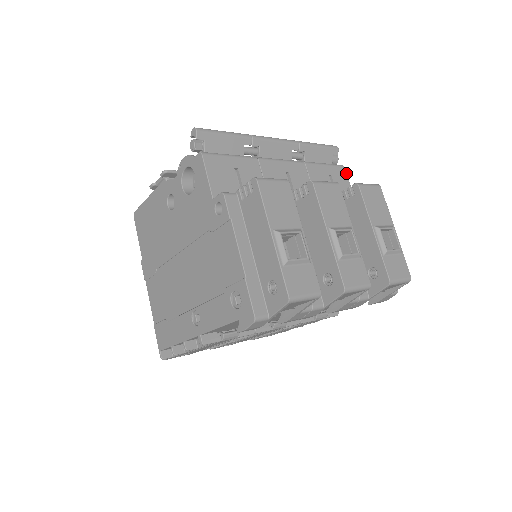
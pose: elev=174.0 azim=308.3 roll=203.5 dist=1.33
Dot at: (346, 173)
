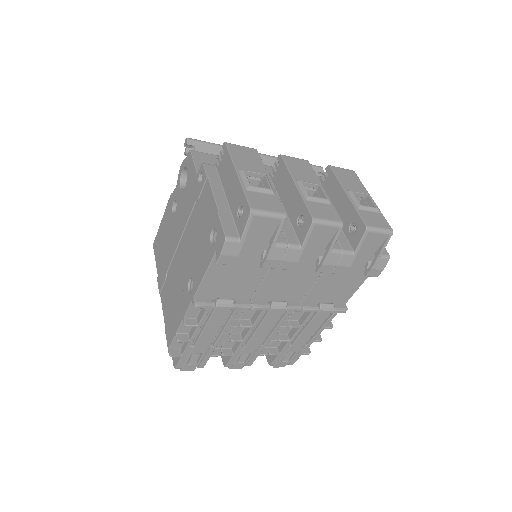
Dot at: occluded
